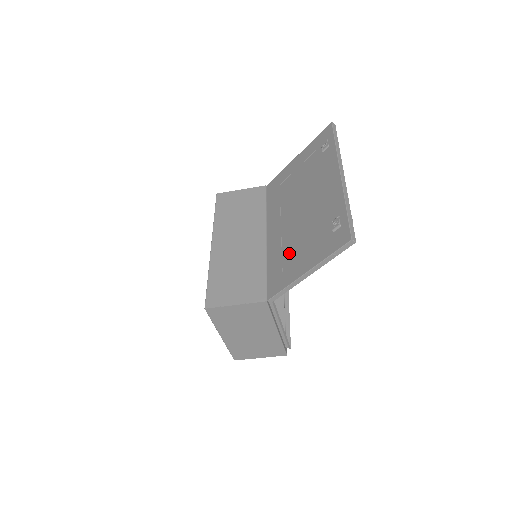
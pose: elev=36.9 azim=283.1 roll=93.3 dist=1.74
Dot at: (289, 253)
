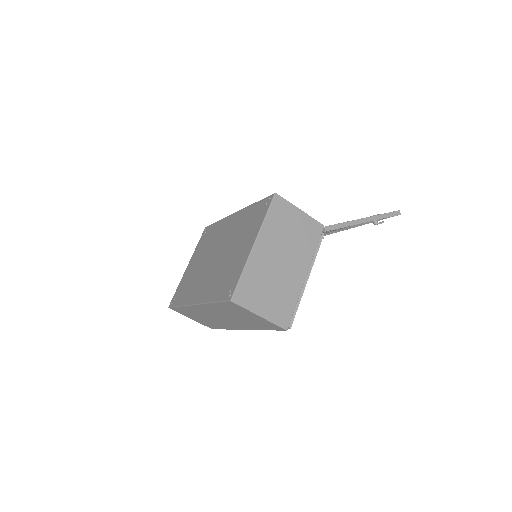
Dot at: occluded
